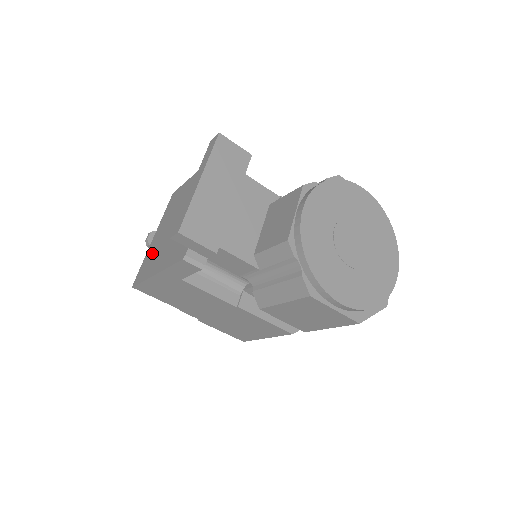
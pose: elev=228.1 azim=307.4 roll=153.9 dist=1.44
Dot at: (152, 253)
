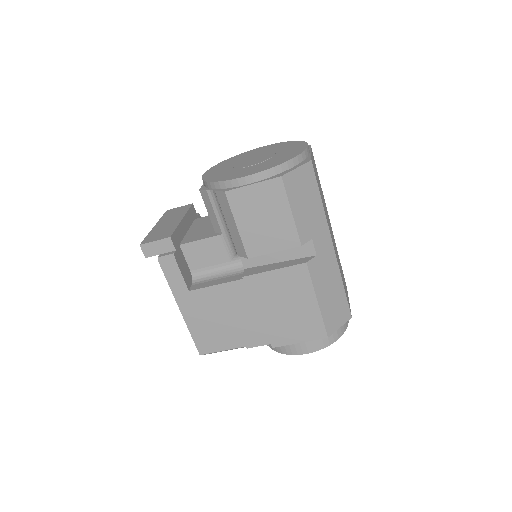
Dot at: occluded
